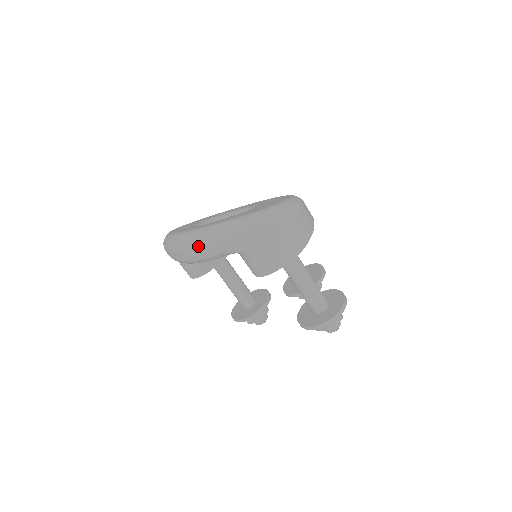
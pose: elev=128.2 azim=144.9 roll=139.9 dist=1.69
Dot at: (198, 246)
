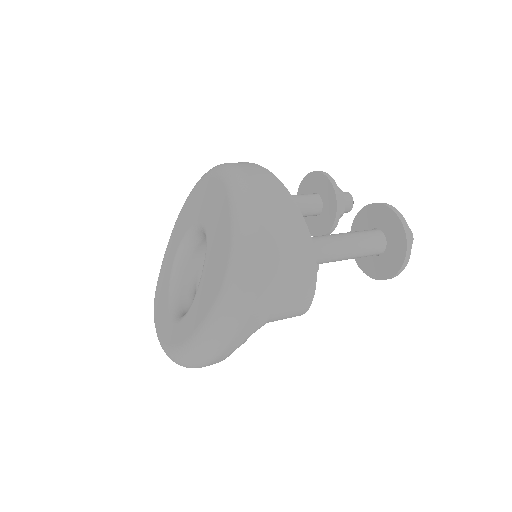
Dot at: (208, 363)
